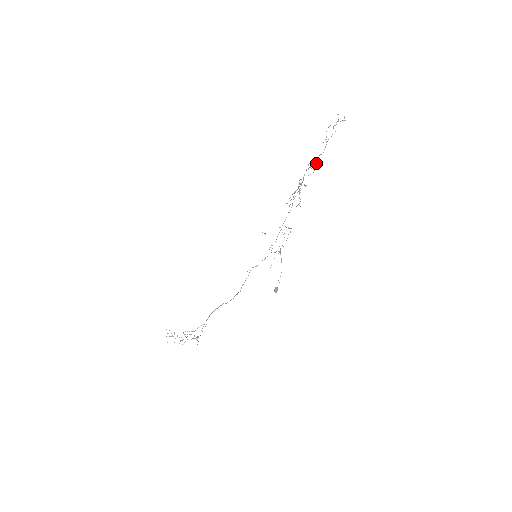
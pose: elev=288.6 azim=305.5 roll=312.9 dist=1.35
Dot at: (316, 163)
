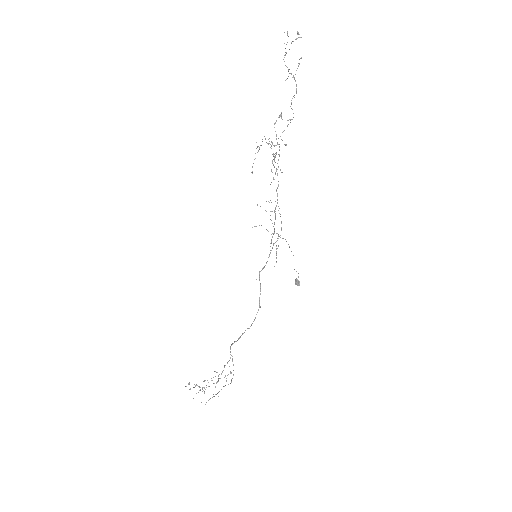
Dot at: occluded
